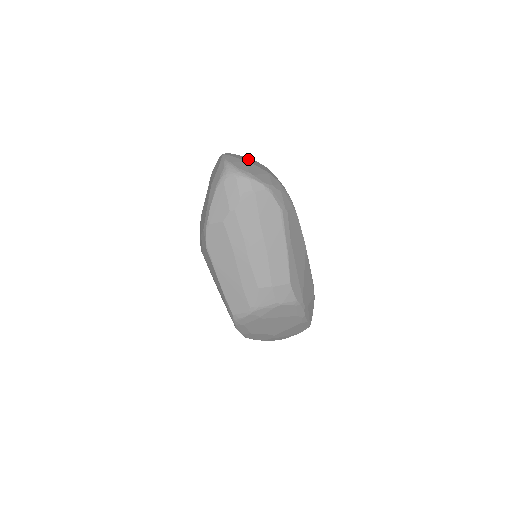
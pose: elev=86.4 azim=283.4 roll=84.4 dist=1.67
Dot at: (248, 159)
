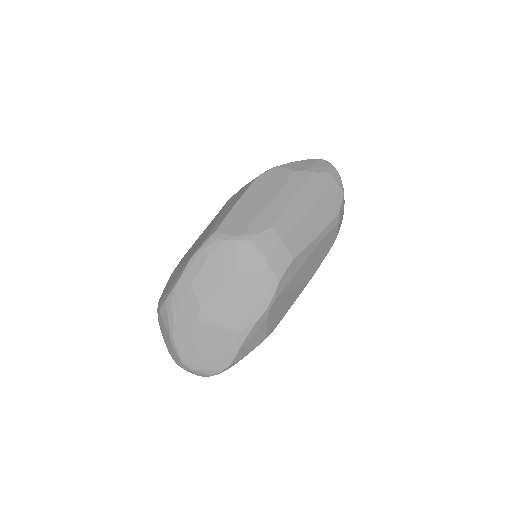
Dot at: occluded
